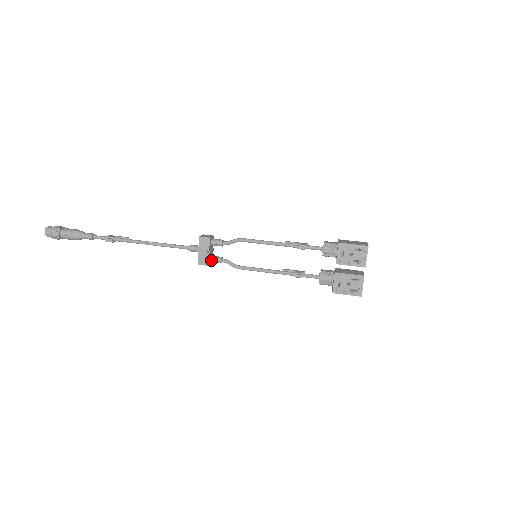
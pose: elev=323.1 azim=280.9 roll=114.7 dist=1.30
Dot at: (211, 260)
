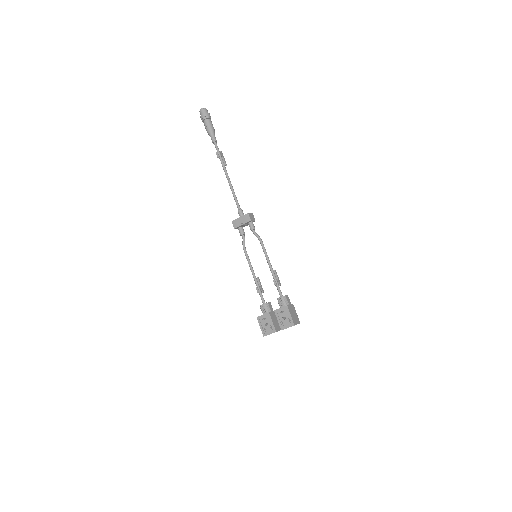
Dot at: (239, 228)
